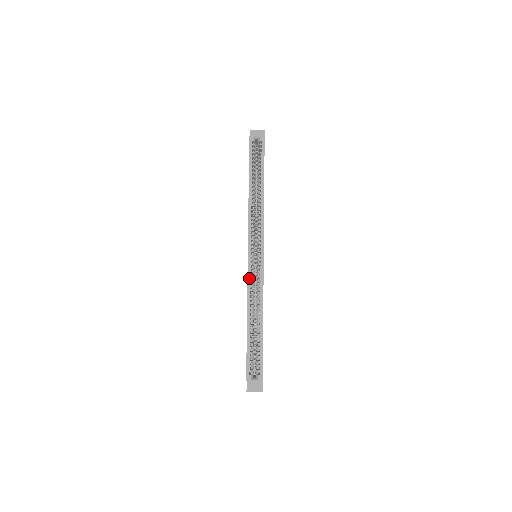
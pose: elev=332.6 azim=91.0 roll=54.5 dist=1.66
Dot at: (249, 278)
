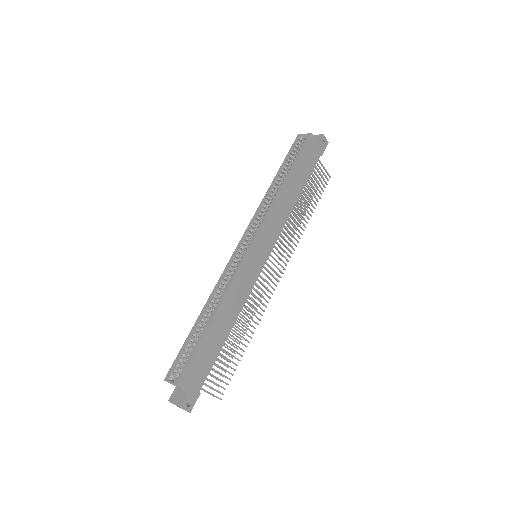
Dot at: (226, 269)
